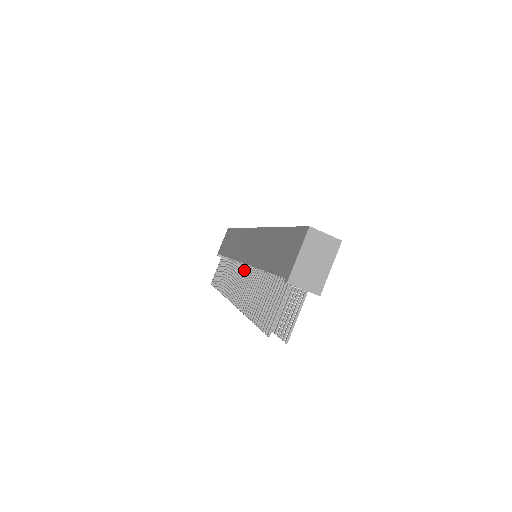
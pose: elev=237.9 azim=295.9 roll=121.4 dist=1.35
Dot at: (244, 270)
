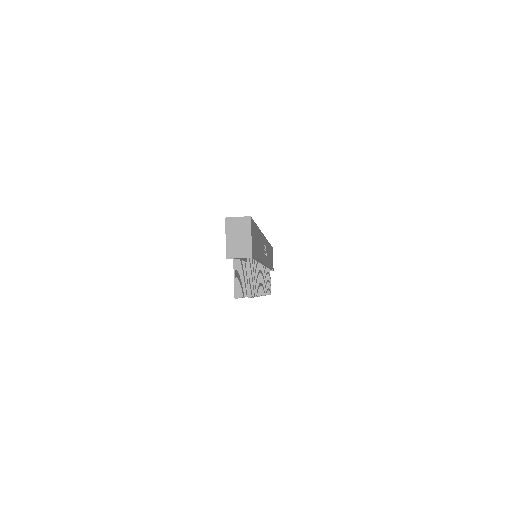
Dot at: occluded
